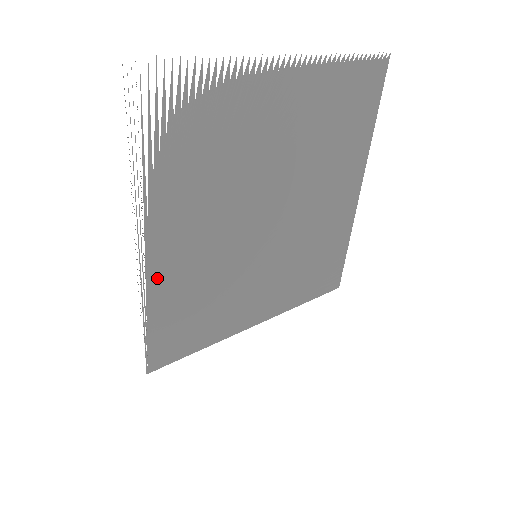
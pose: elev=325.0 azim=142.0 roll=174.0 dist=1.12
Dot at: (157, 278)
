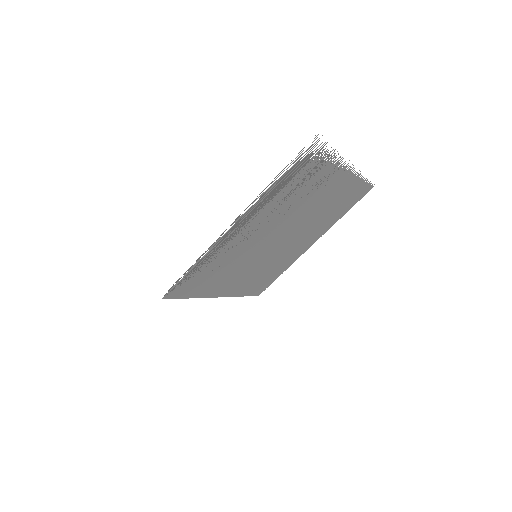
Dot at: (223, 244)
